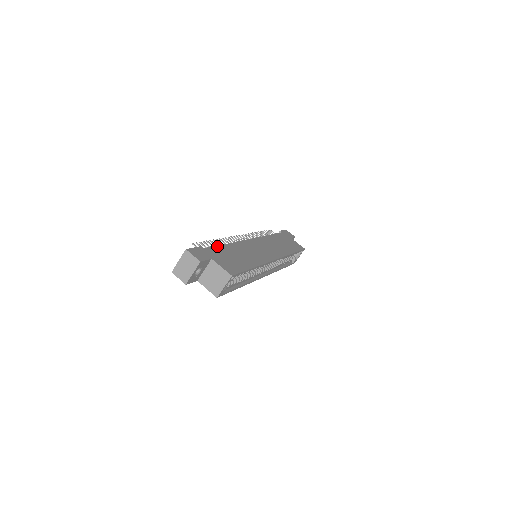
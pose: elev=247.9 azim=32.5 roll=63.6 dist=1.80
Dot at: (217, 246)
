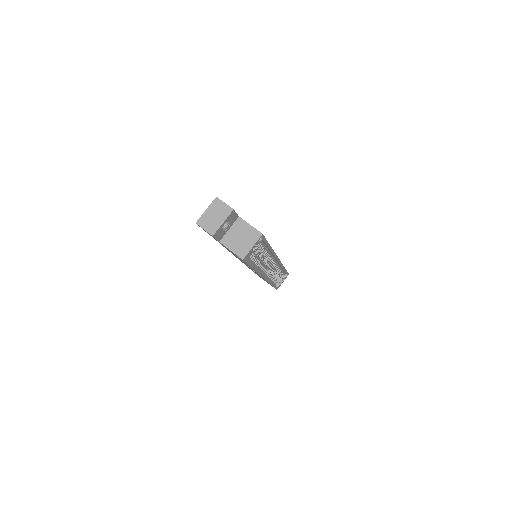
Dot at: occluded
